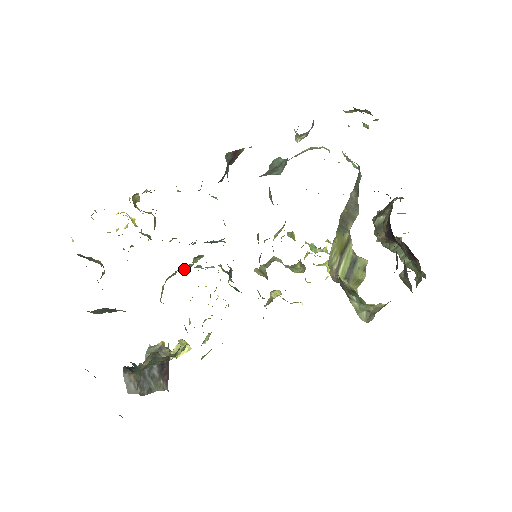
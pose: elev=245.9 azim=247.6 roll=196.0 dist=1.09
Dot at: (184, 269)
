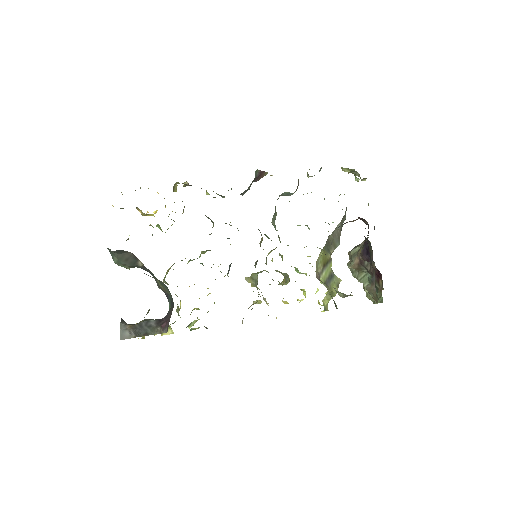
Dot at: (190, 260)
